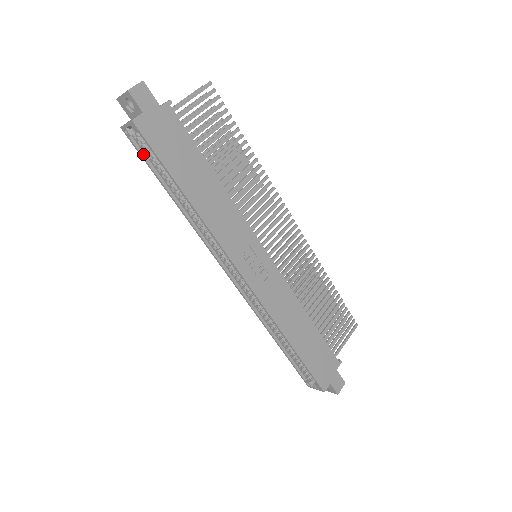
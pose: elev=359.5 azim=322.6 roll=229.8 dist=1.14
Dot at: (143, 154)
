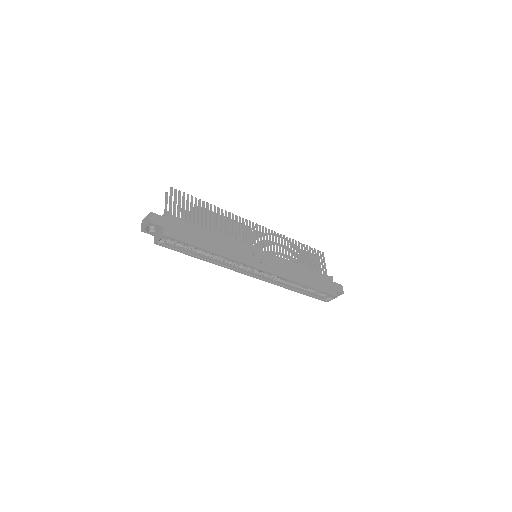
Dot at: (173, 248)
